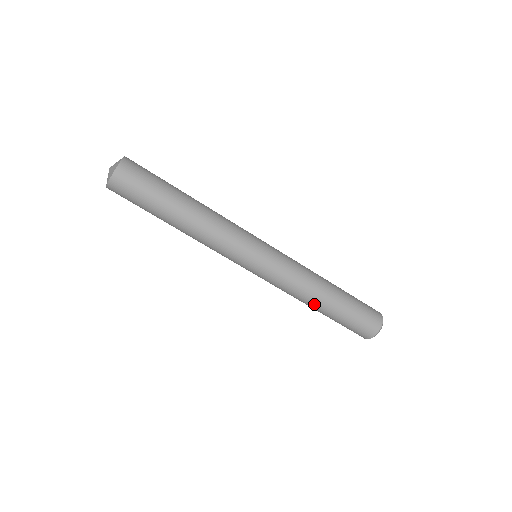
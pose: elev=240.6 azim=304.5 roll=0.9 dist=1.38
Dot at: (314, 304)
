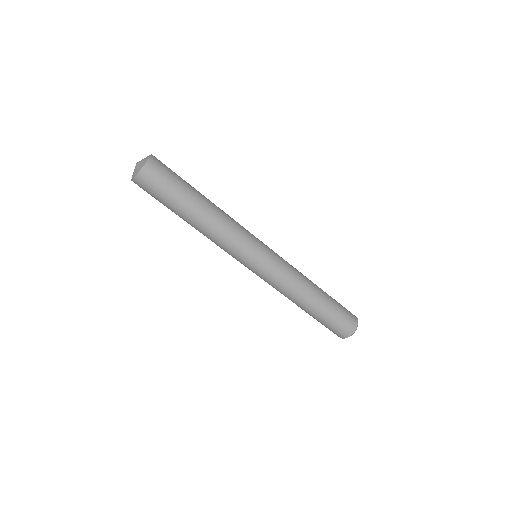
Dot at: occluded
